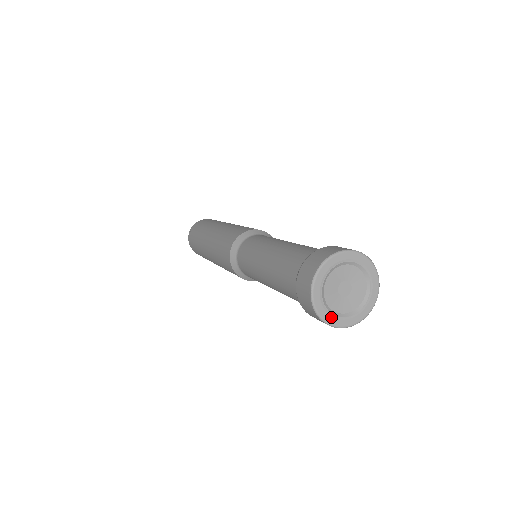
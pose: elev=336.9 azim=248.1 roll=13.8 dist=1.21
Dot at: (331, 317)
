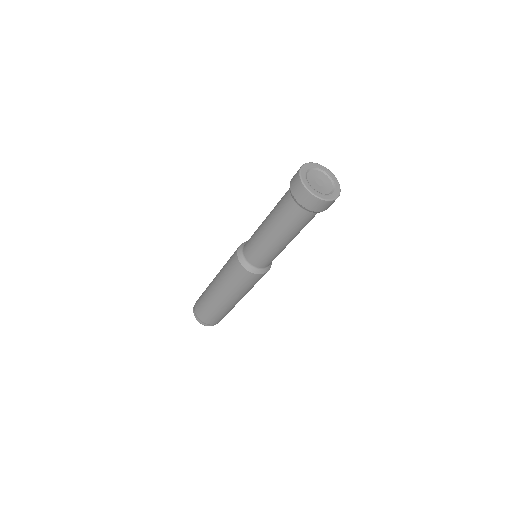
Dot at: (332, 196)
